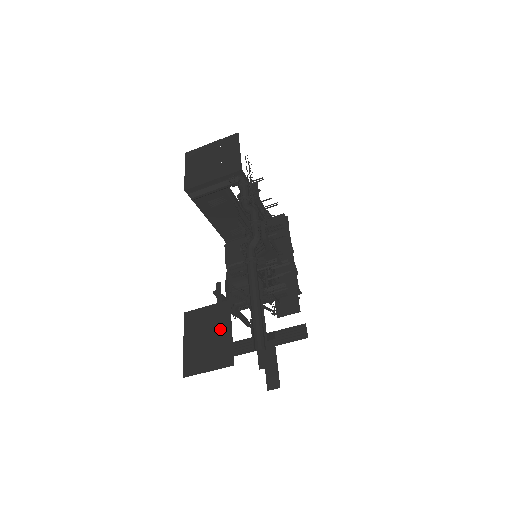
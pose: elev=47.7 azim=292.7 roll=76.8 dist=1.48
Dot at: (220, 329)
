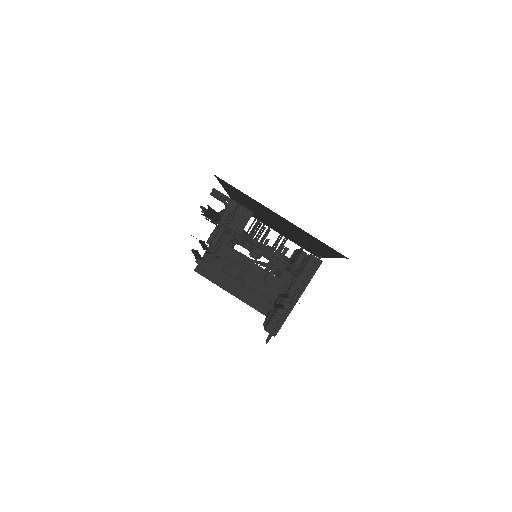
Dot at: occluded
